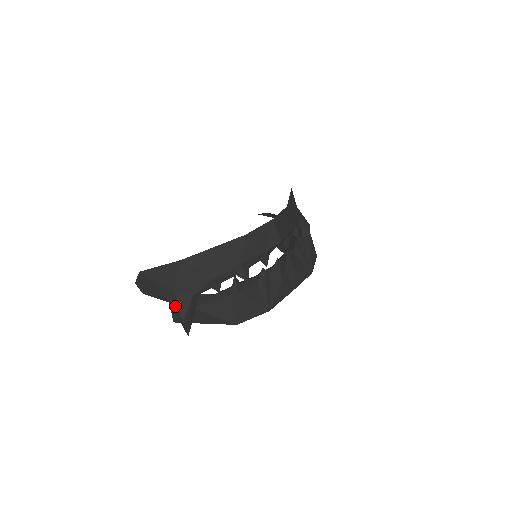
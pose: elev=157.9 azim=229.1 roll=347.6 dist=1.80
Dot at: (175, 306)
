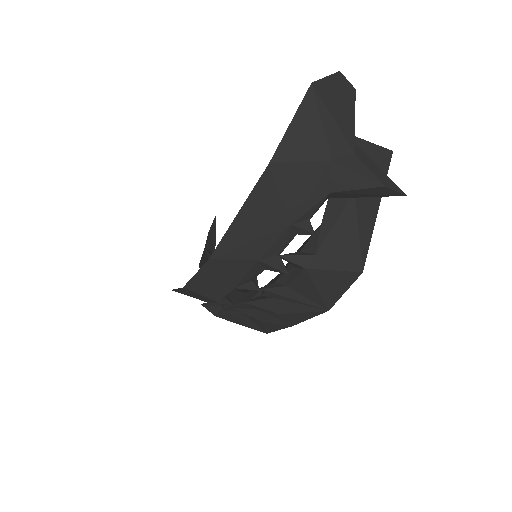
Dot at: occluded
